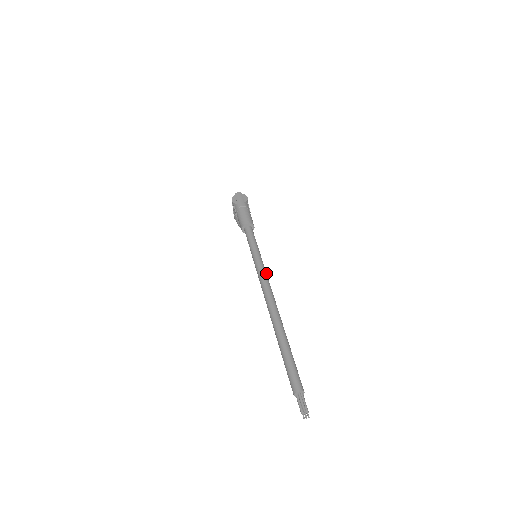
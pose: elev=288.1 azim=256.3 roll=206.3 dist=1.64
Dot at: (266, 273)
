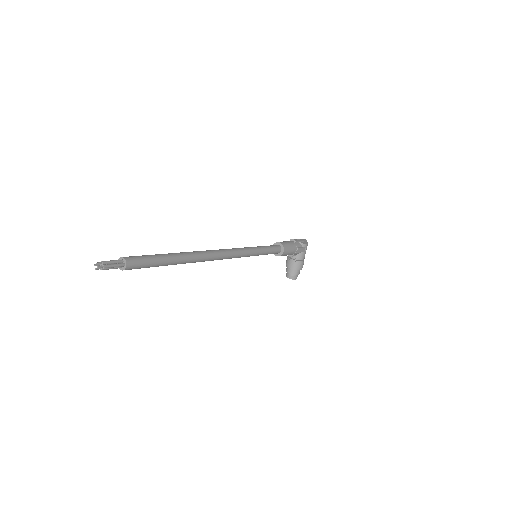
Dot at: (241, 252)
